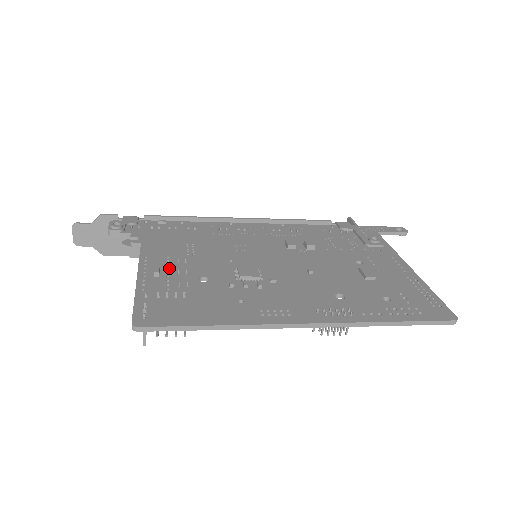
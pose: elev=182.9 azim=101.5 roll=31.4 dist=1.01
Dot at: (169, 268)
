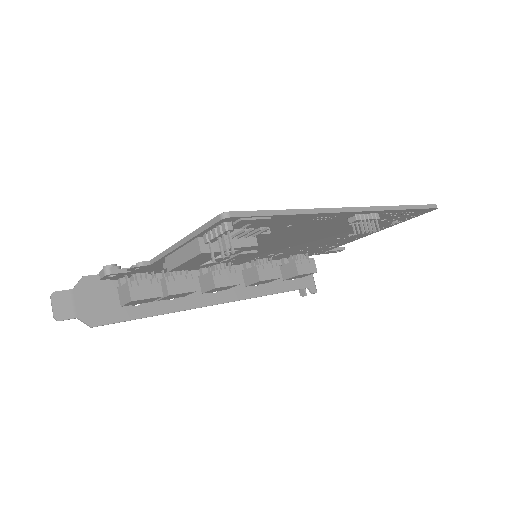
Dot at: occluded
